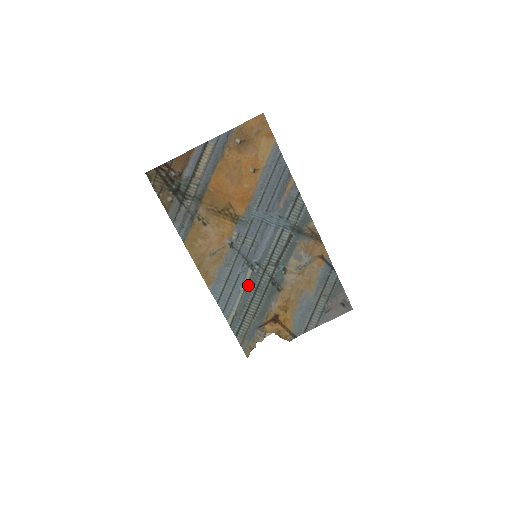
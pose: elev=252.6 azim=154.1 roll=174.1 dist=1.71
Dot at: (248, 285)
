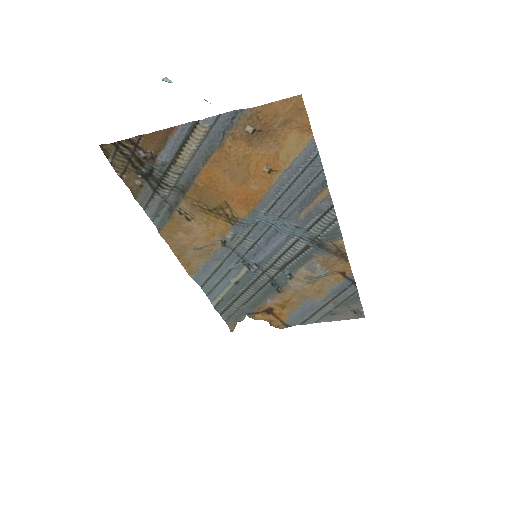
Dot at: (241, 280)
